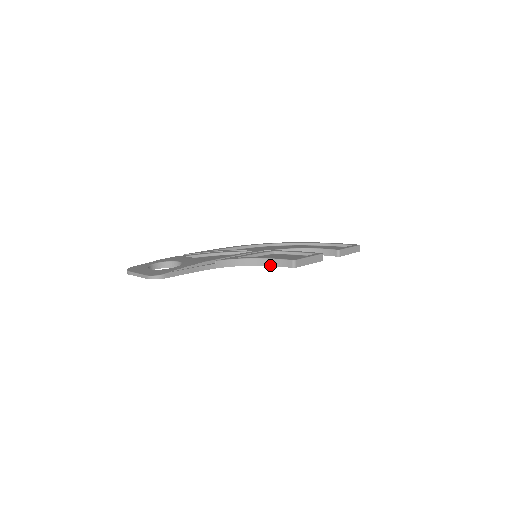
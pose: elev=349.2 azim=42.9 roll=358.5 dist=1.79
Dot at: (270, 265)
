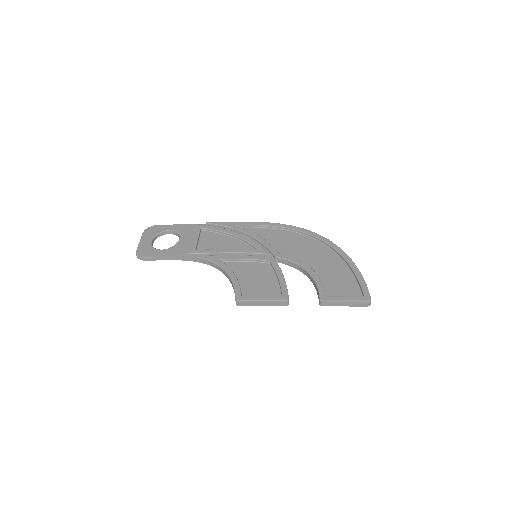
Dot at: (232, 285)
